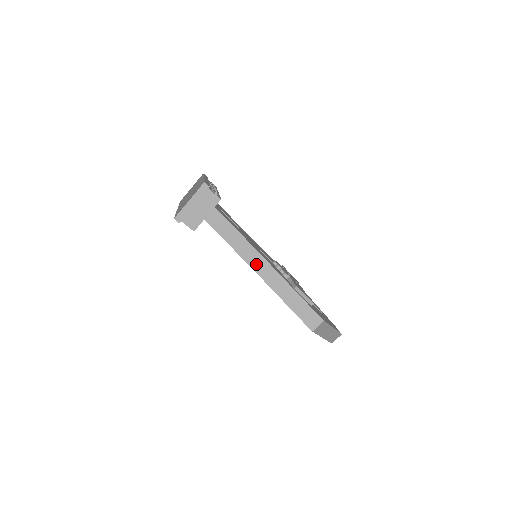
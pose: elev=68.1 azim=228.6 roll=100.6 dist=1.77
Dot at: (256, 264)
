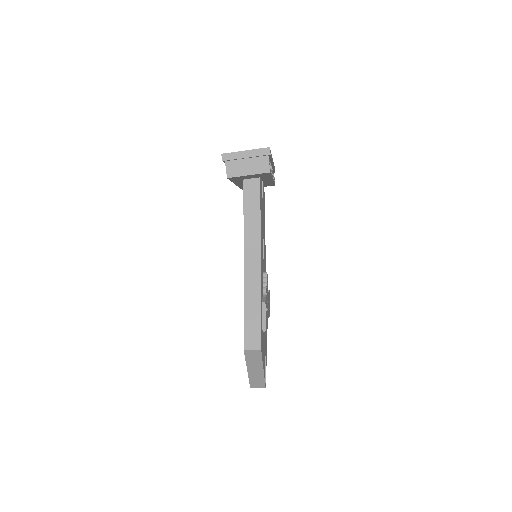
Dot at: (250, 254)
